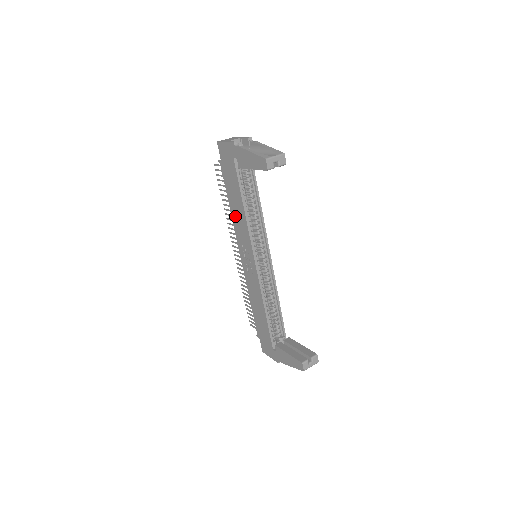
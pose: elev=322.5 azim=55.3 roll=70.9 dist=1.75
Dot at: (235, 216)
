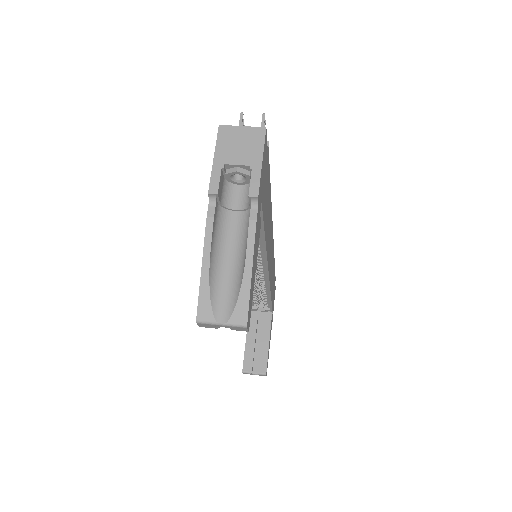
Dot at: occluded
